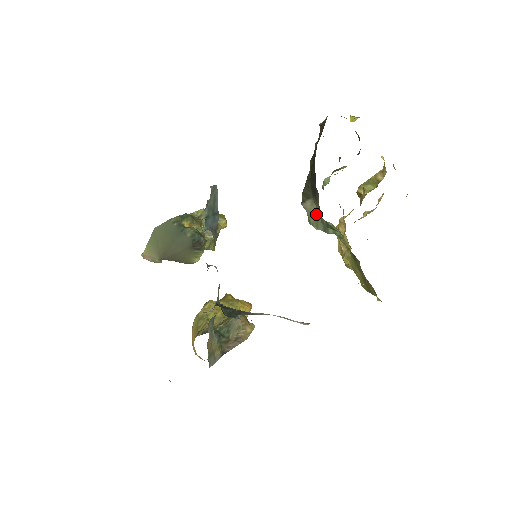
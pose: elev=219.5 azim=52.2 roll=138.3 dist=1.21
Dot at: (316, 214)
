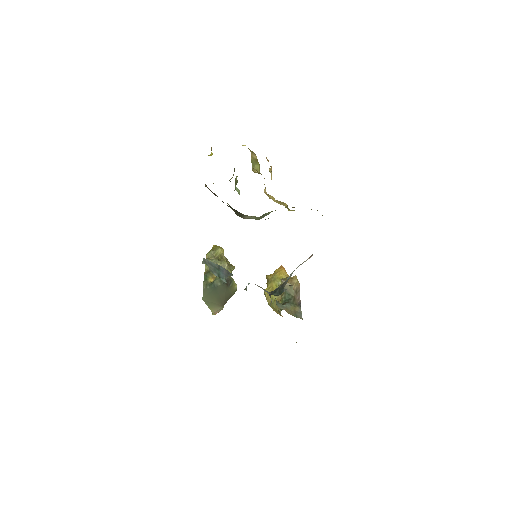
Dot at: (255, 217)
